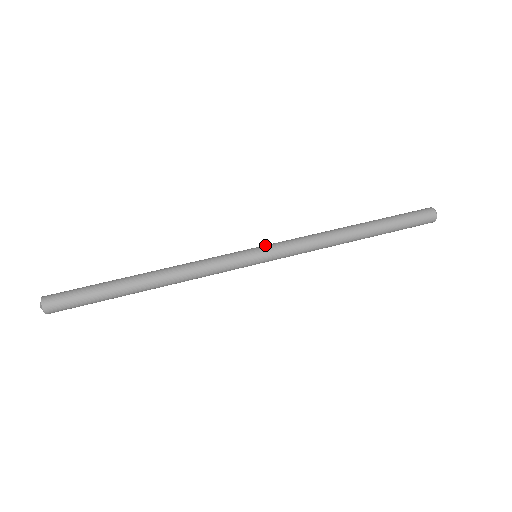
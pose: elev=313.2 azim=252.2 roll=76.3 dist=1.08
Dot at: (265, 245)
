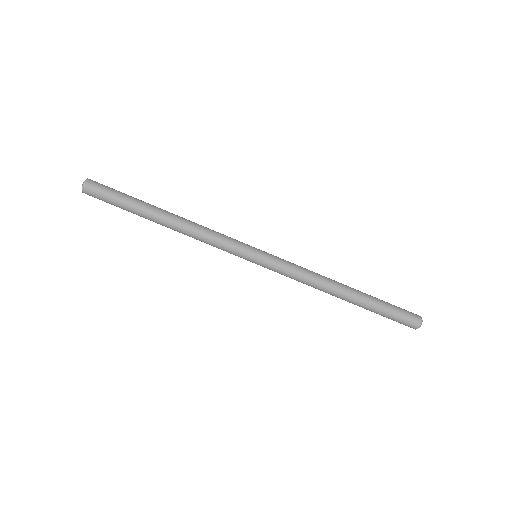
Dot at: (267, 257)
